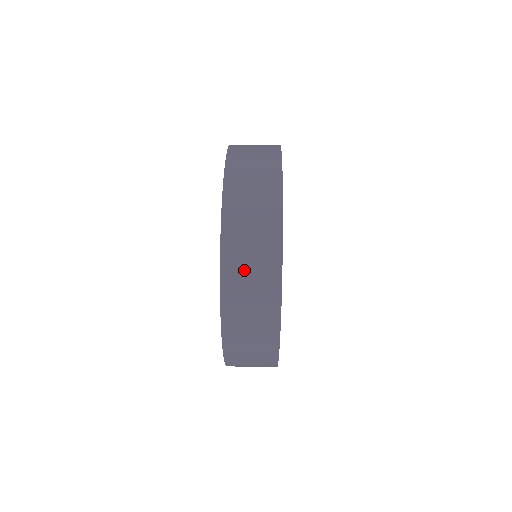
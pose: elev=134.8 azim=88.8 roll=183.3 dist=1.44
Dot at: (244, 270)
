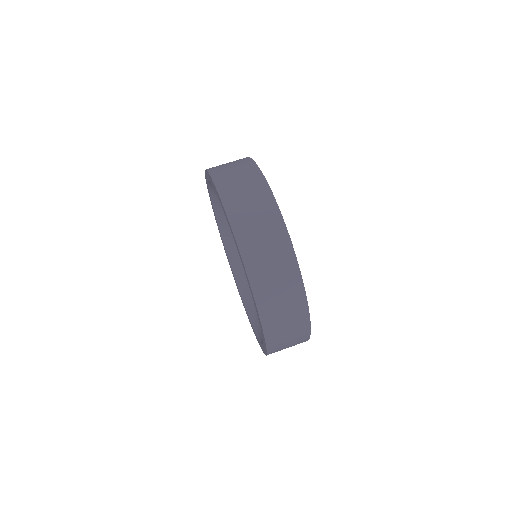
Dot at: (242, 200)
